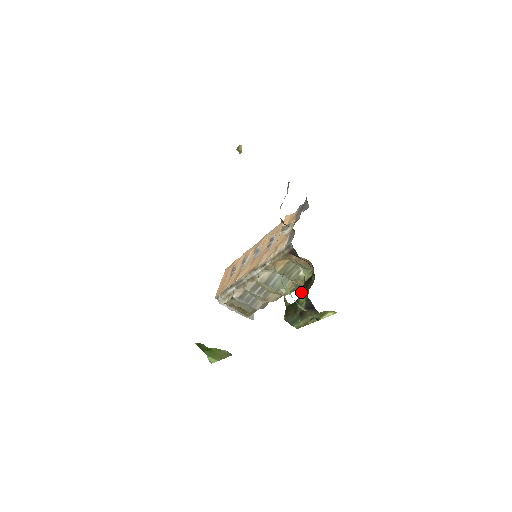
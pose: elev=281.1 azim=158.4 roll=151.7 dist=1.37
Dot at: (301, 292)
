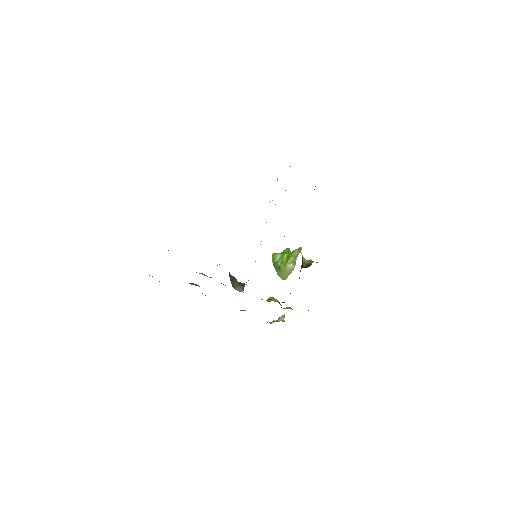
Dot at: occluded
